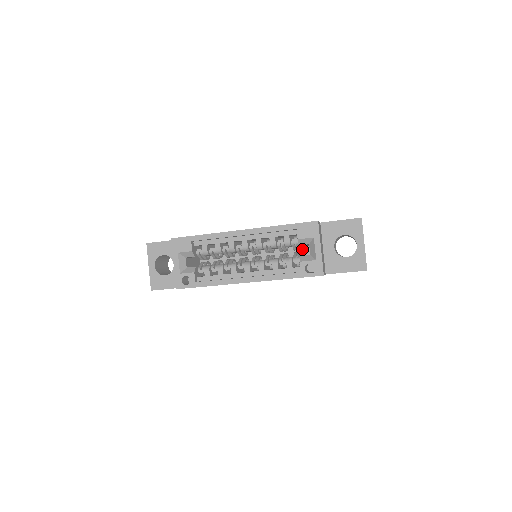
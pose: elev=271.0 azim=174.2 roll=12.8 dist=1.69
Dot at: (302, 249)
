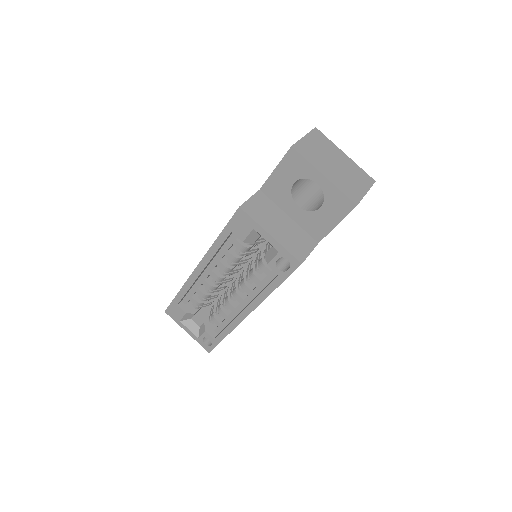
Dot at: occluded
